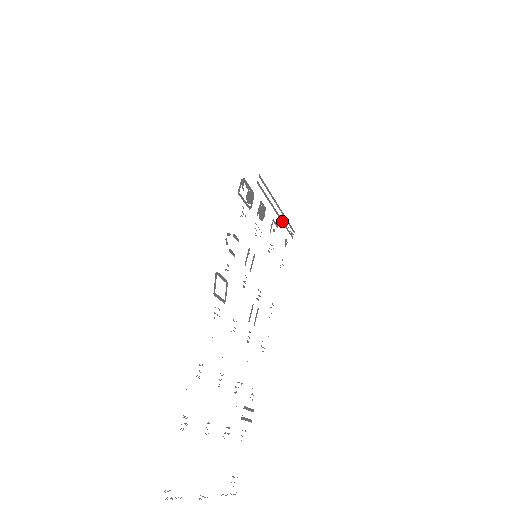
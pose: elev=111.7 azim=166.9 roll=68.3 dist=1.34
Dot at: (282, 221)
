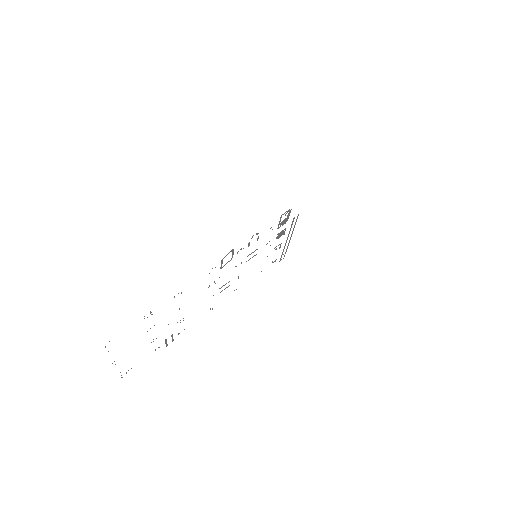
Dot at: (284, 247)
